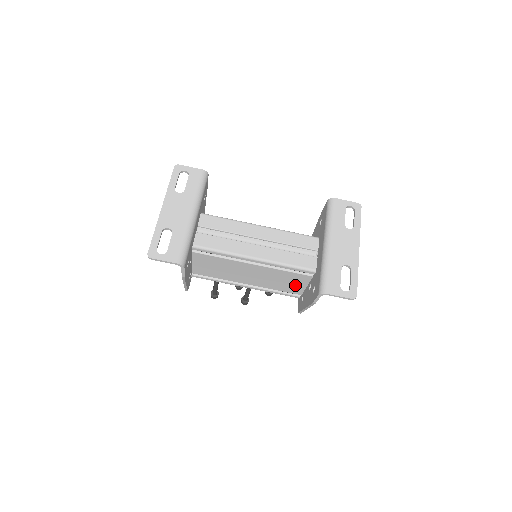
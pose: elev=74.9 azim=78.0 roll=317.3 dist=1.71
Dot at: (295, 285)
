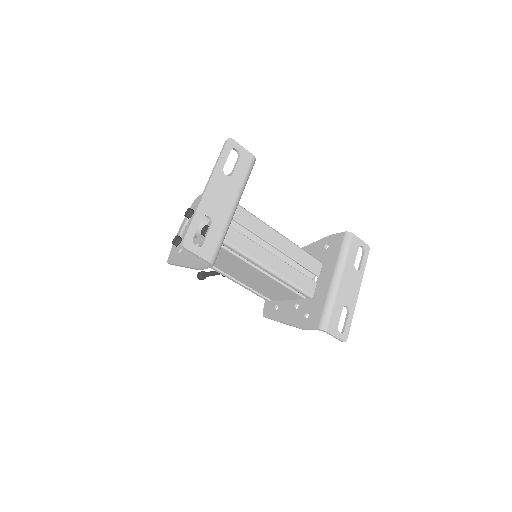
Dot at: (278, 295)
